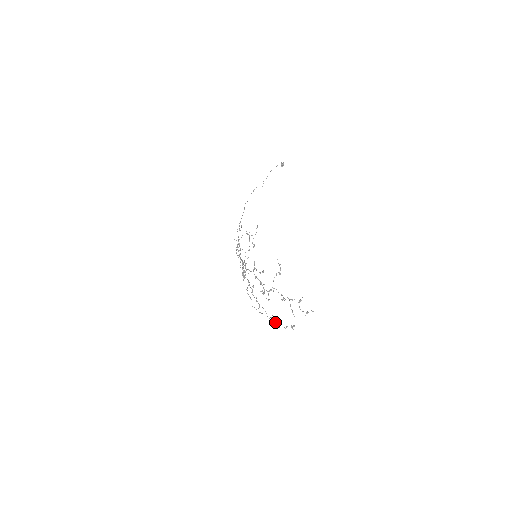
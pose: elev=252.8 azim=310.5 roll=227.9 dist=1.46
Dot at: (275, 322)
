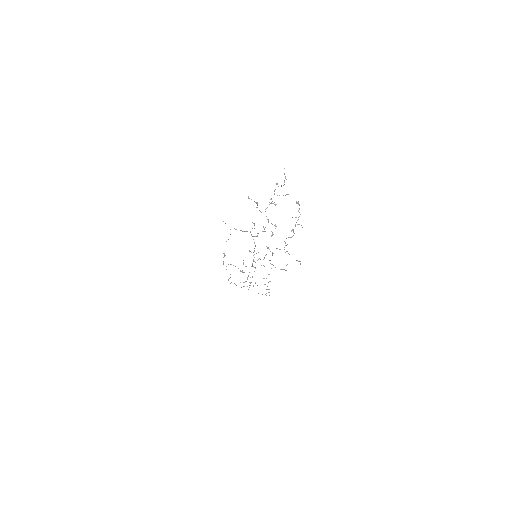
Dot at: (295, 226)
